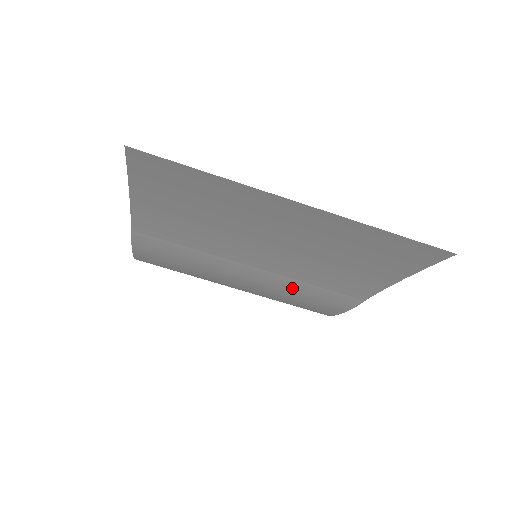
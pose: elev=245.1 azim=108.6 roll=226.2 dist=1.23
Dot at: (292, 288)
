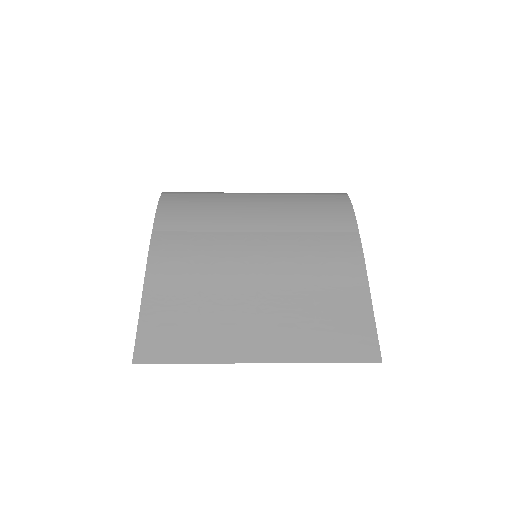
Dot at: occluded
